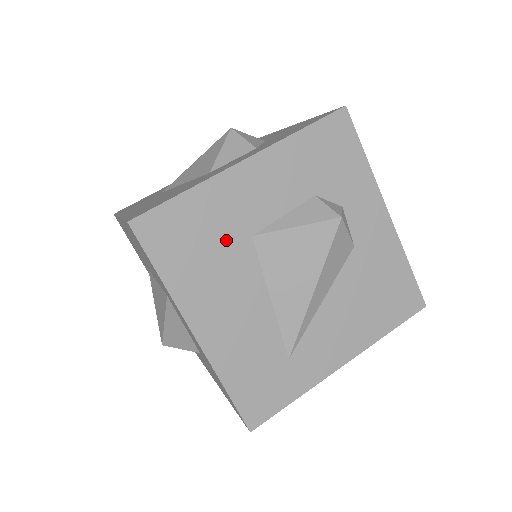
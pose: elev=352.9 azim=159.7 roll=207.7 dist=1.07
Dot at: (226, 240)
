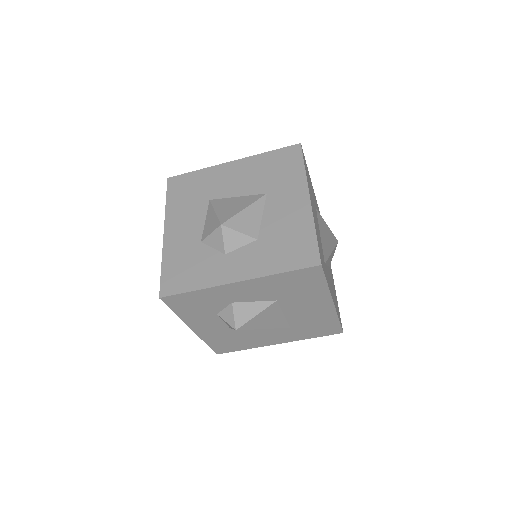
Dot at: occluded
